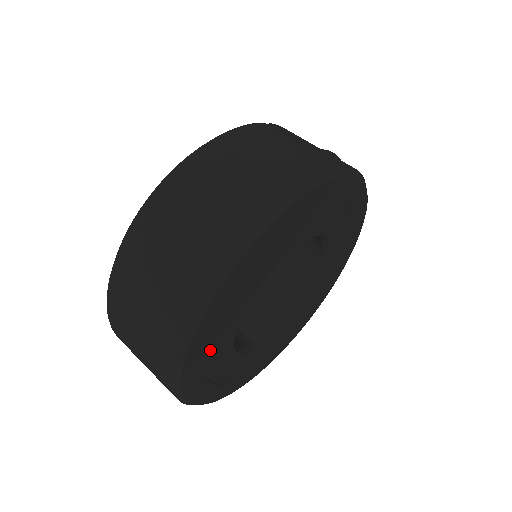
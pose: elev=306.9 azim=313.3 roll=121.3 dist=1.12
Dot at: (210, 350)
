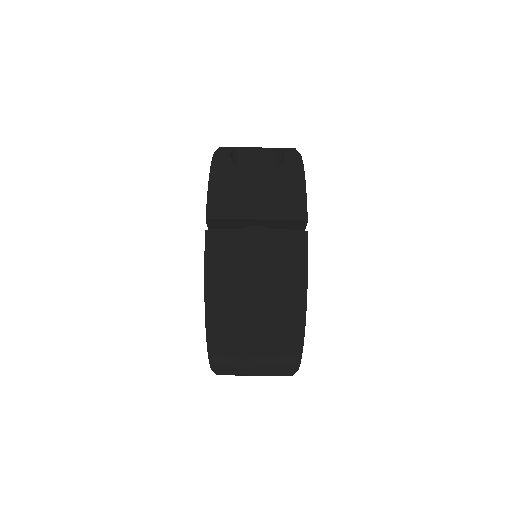
Dot at: occluded
